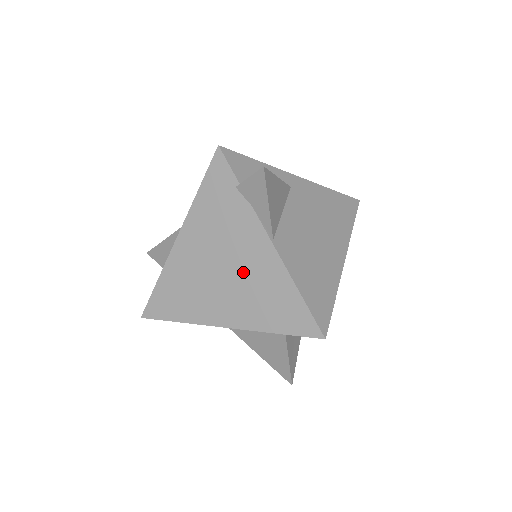
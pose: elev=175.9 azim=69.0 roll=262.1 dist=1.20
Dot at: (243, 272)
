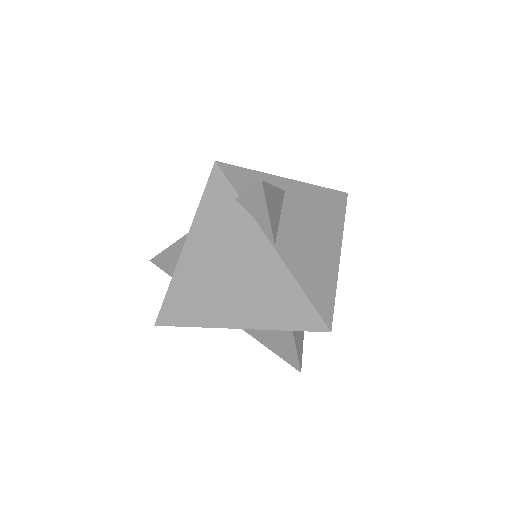
Dot at: (249, 277)
